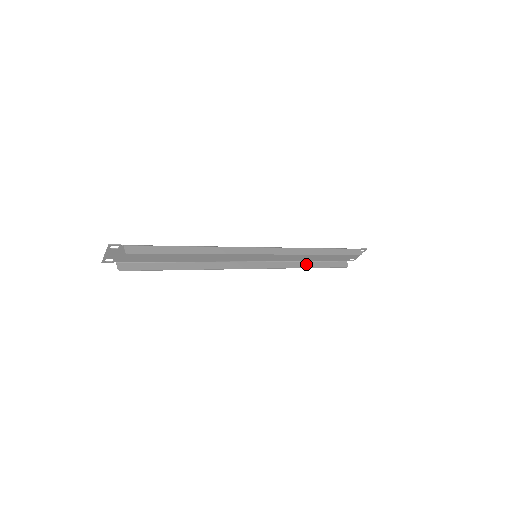
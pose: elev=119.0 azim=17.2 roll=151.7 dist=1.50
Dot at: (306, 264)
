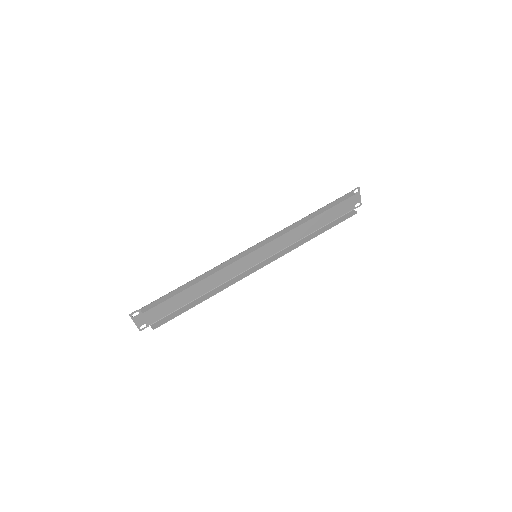
Dot at: (312, 235)
